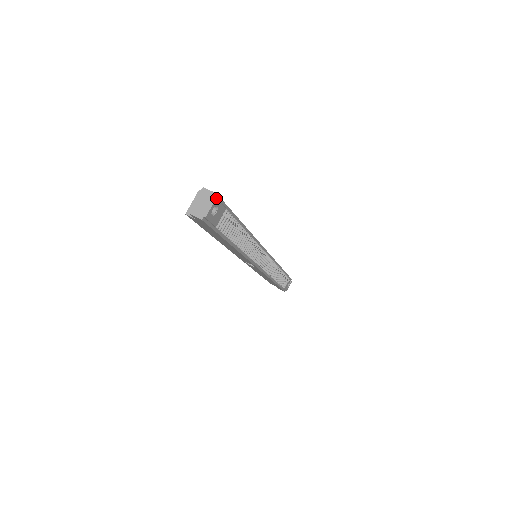
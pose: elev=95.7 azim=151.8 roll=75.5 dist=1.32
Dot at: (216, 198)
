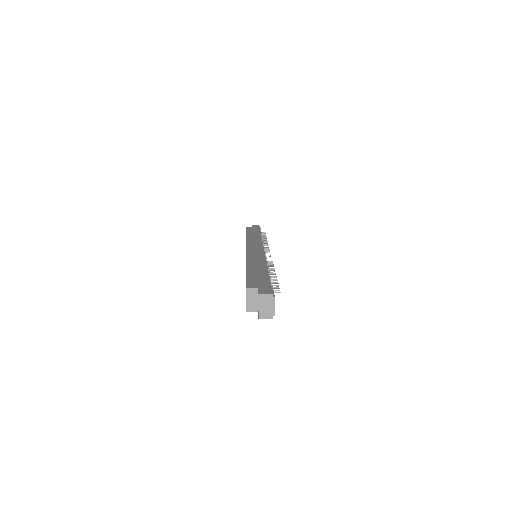
Dot at: (274, 297)
